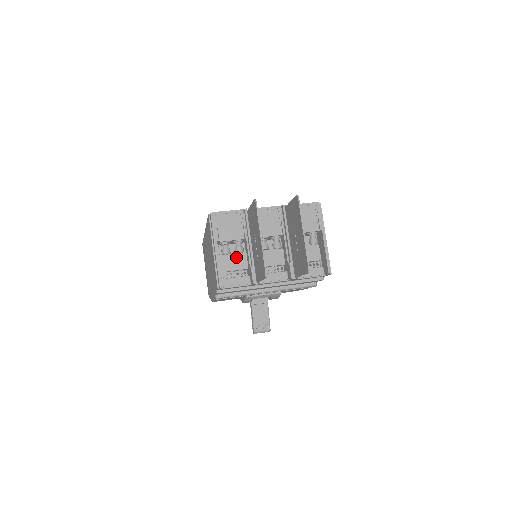
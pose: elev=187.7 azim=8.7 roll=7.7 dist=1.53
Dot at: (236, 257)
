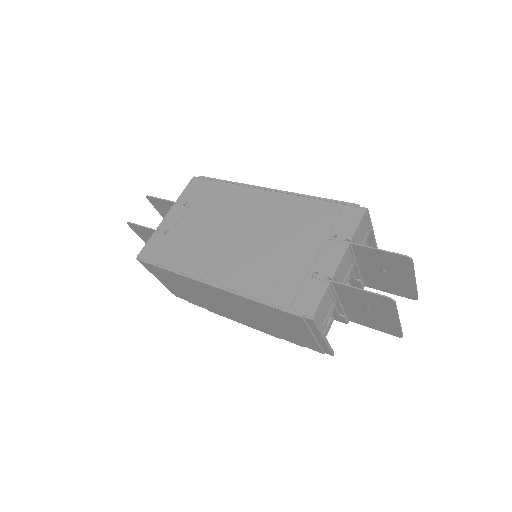
Dot at: occluded
